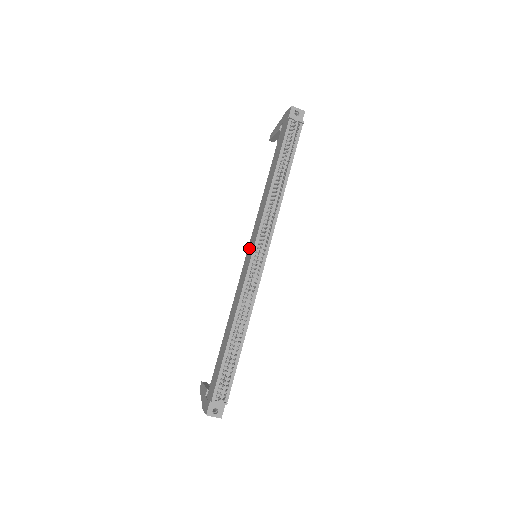
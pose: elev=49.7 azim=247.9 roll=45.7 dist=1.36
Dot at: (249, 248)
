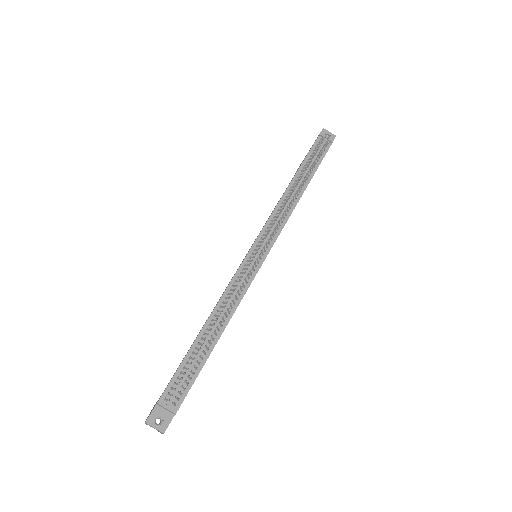
Dot at: occluded
